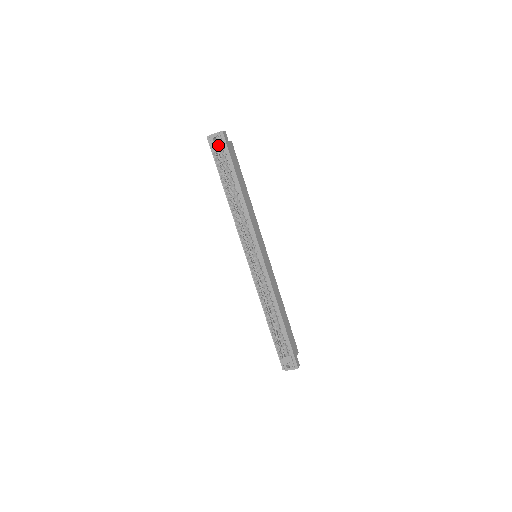
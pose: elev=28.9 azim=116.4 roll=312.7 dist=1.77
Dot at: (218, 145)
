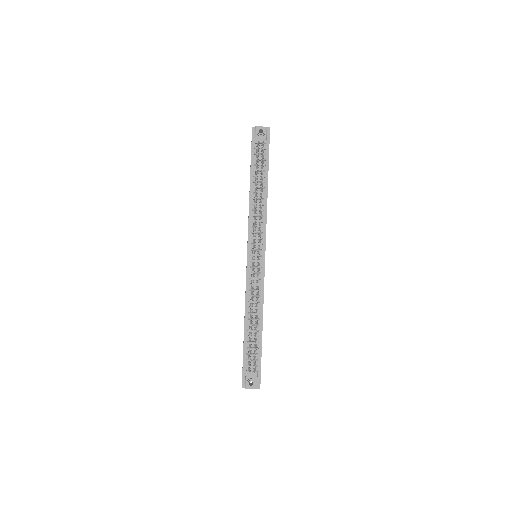
Dot at: (262, 138)
